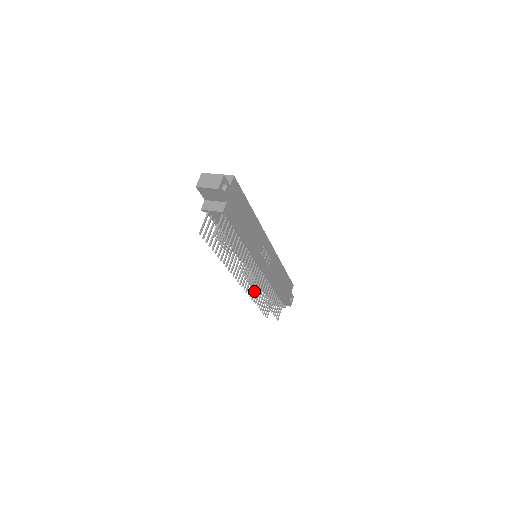
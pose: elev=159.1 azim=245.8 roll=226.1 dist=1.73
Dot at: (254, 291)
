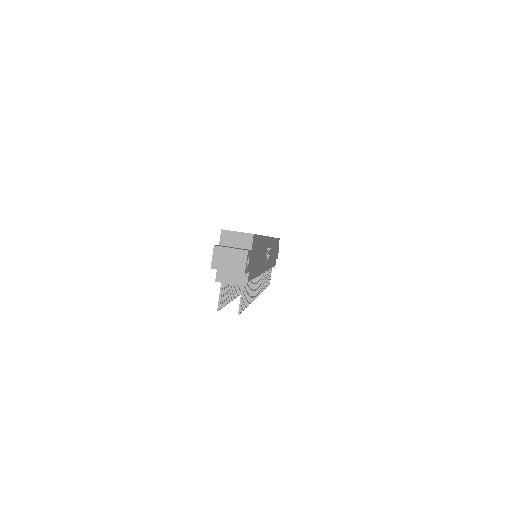
Dot at: occluded
